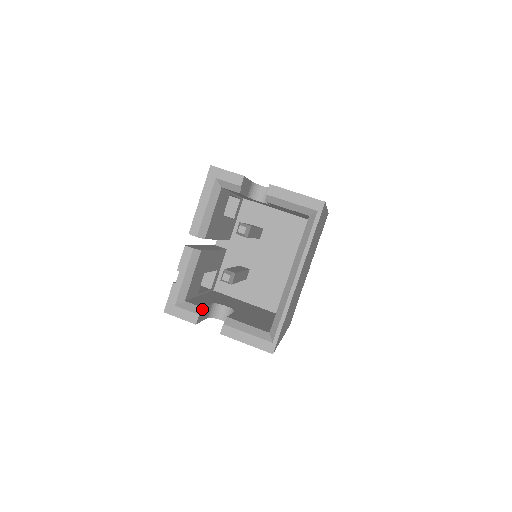
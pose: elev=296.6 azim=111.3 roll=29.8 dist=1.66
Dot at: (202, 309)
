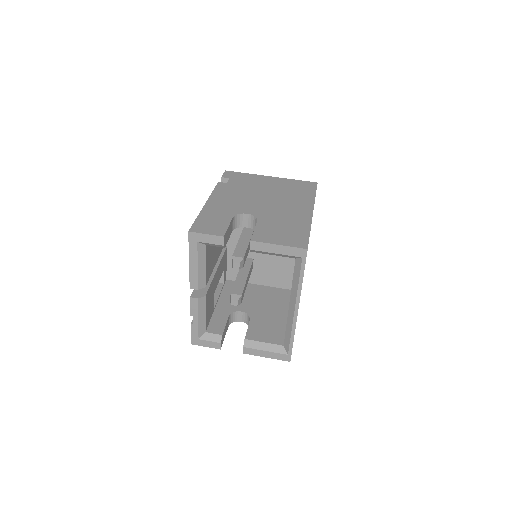
Dot at: (222, 336)
